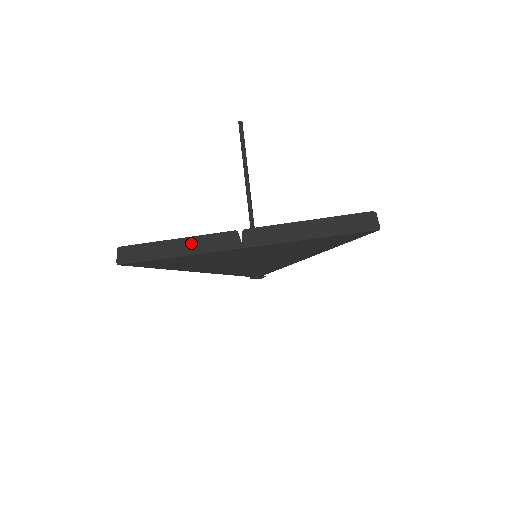
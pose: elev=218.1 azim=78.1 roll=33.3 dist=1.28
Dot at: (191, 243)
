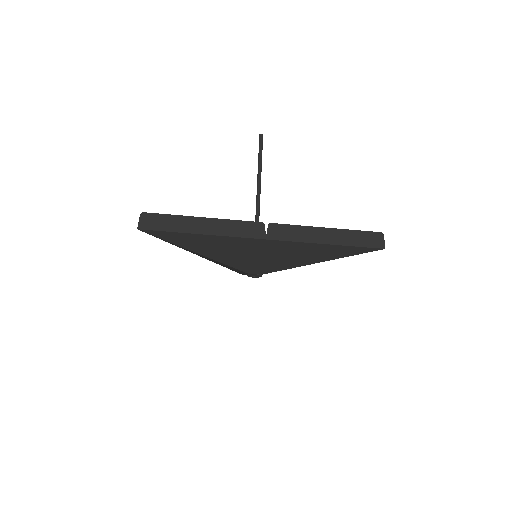
Dot at: (218, 224)
